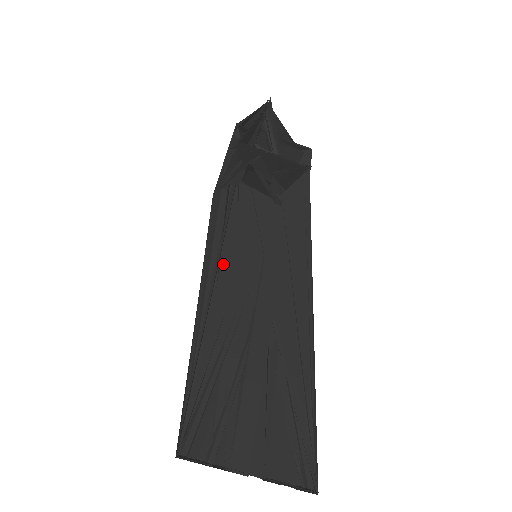
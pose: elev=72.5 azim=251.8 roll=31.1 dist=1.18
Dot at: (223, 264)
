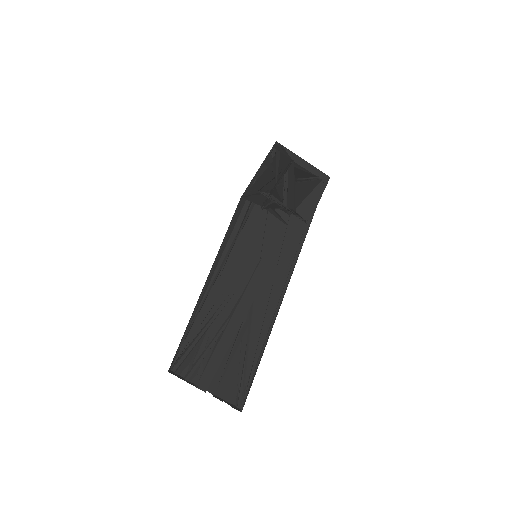
Dot at: (230, 260)
